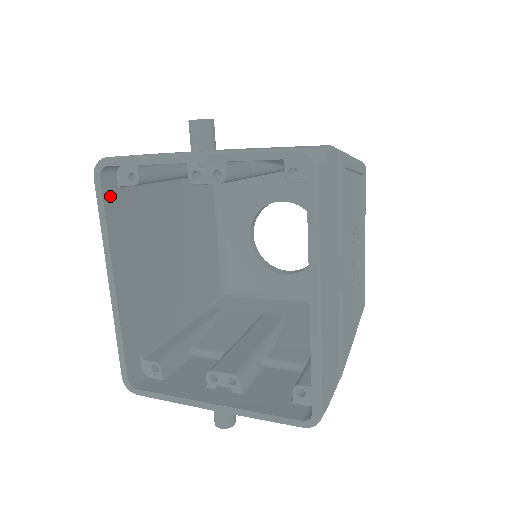
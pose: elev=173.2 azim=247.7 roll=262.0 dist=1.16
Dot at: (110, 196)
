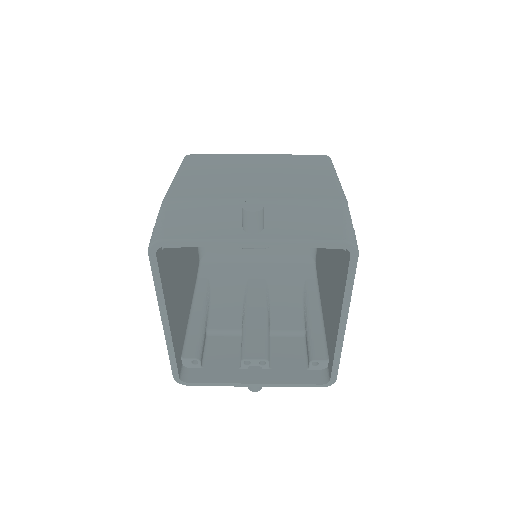
Dot at: (160, 262)
